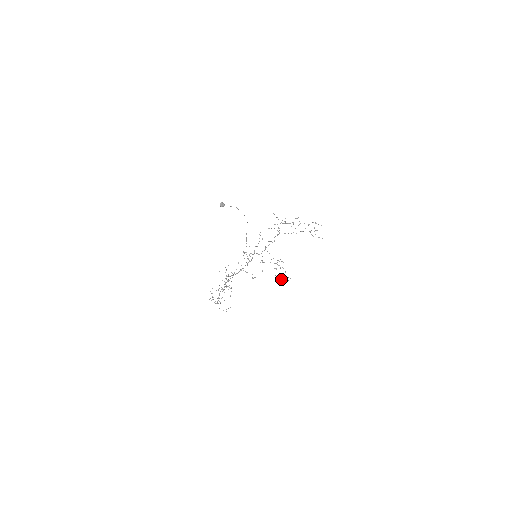
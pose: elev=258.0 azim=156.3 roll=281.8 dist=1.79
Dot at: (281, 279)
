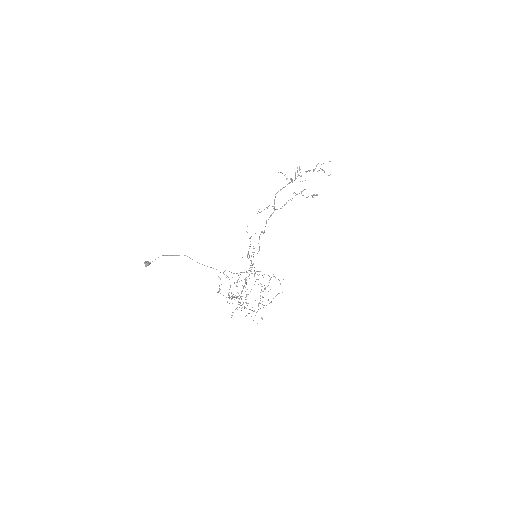
Dot at: occluded
